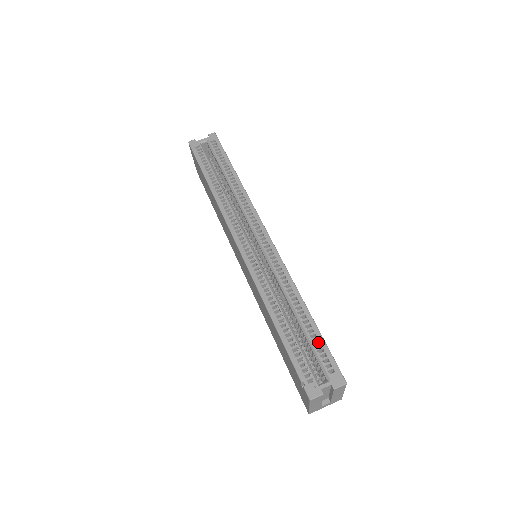
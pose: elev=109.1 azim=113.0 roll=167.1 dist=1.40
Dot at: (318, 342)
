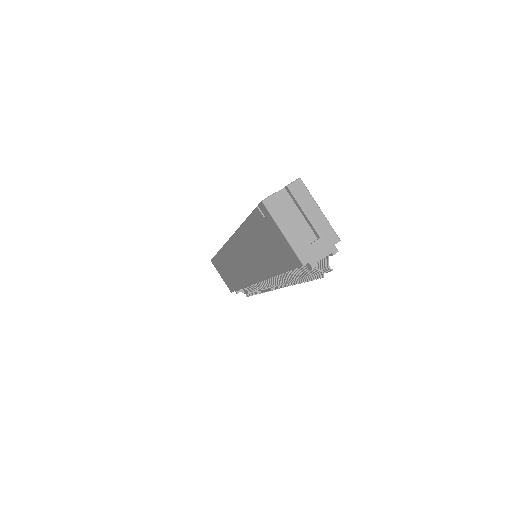
Dot at: occluded
